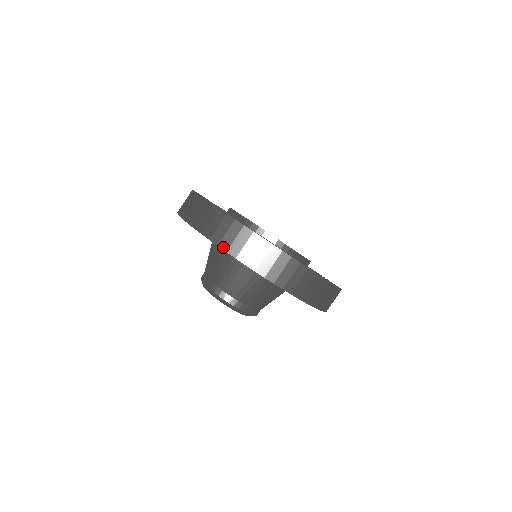
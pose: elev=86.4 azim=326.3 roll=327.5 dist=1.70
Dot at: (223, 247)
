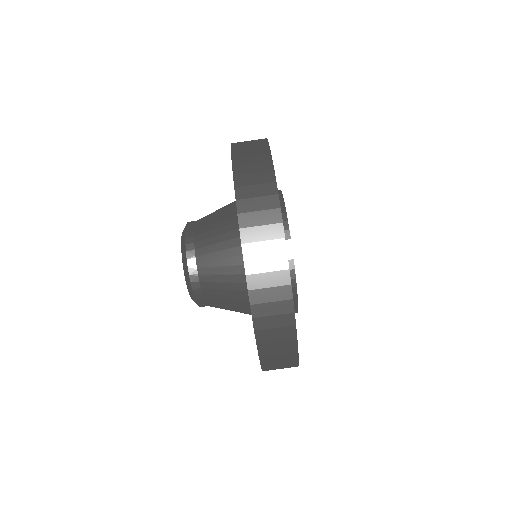
Dot at: (240, 206)
